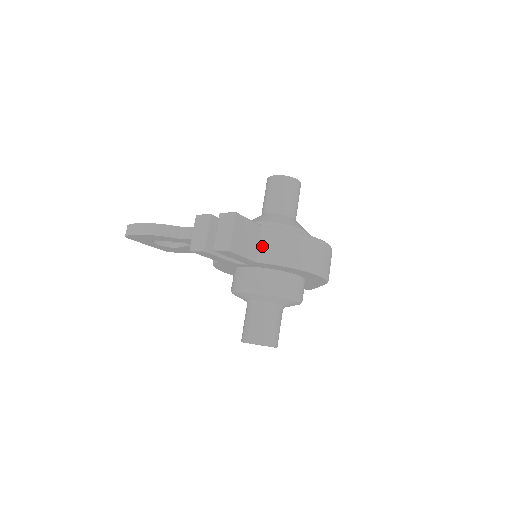
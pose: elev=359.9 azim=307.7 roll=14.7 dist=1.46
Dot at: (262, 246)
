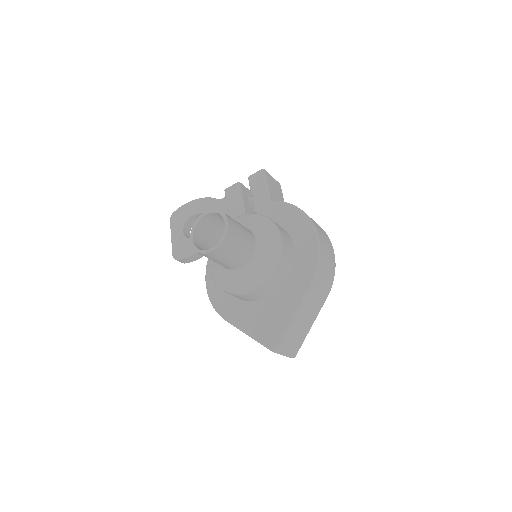
Dot at: occluded
